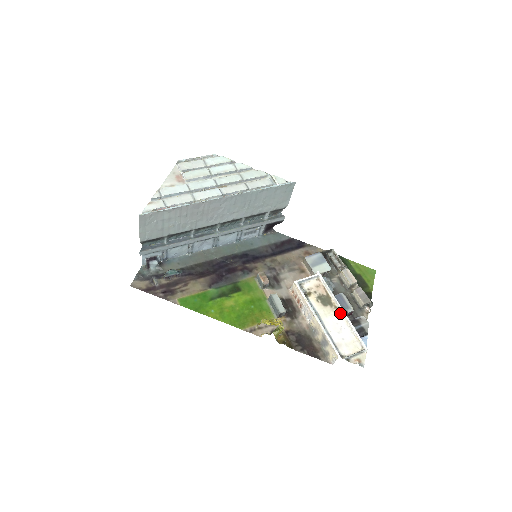
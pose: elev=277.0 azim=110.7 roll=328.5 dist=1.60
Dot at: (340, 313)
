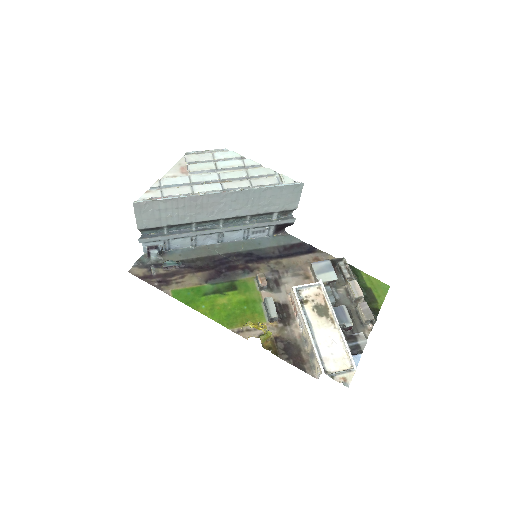
Dot at: (335, 326)
